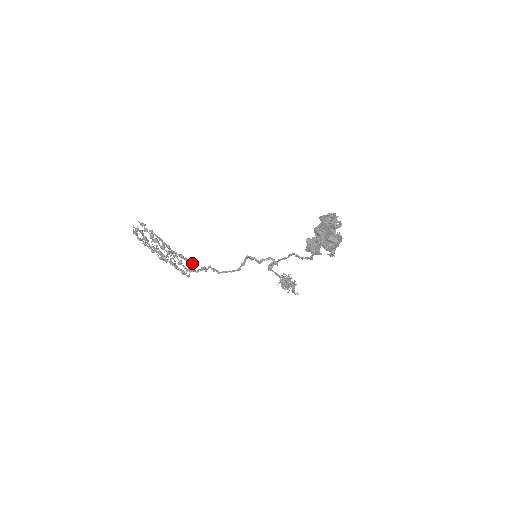
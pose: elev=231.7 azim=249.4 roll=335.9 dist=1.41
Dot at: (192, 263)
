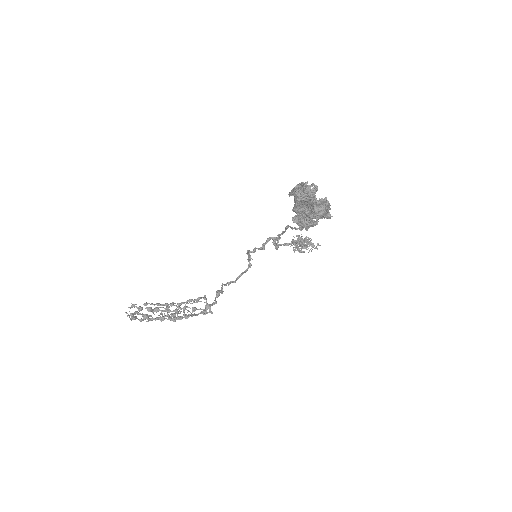
Dot at: (204, 299)
